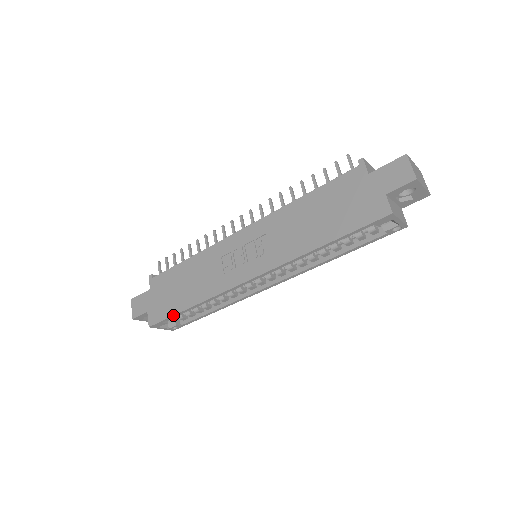
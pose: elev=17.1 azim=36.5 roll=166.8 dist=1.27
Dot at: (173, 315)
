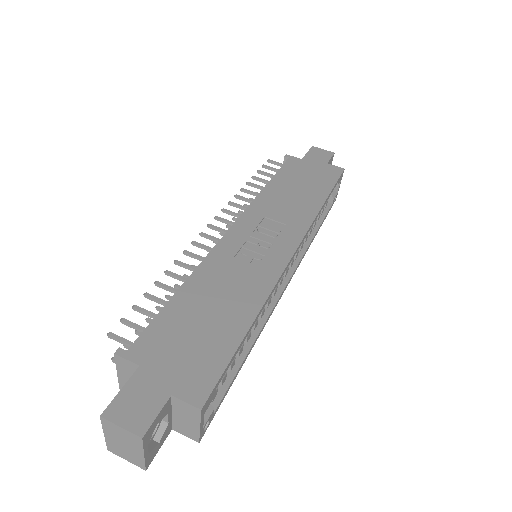
Dot at: (233, 353)
